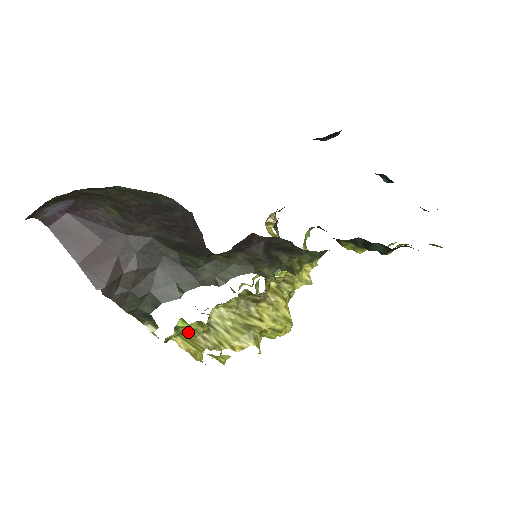
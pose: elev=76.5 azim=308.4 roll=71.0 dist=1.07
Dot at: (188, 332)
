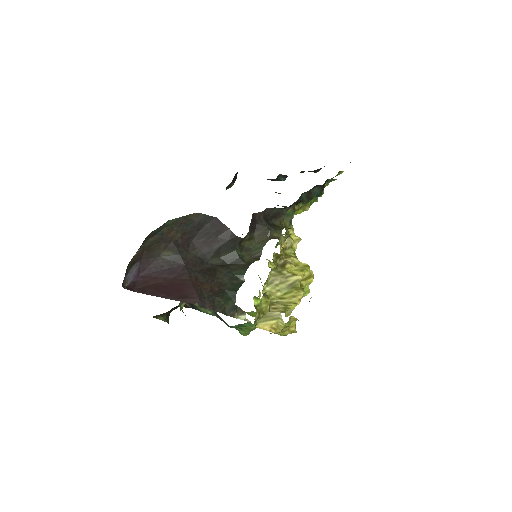
Dot at: (263, 310)
